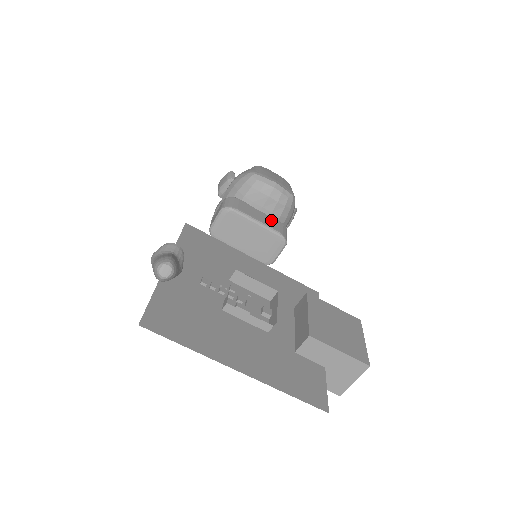
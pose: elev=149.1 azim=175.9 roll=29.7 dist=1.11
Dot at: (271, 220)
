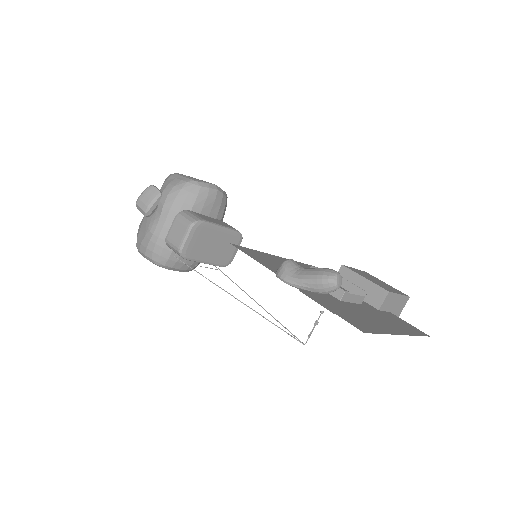
Dot at: (221, 222)
